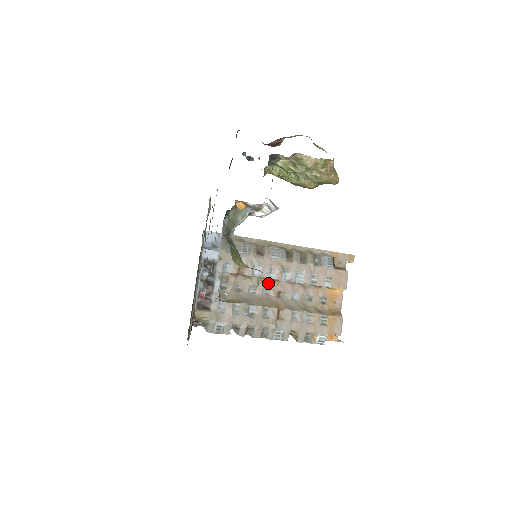
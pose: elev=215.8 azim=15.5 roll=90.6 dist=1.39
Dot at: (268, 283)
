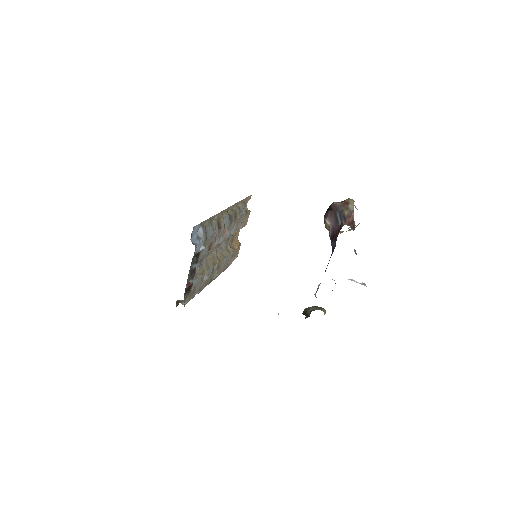
Dot at: occluded
